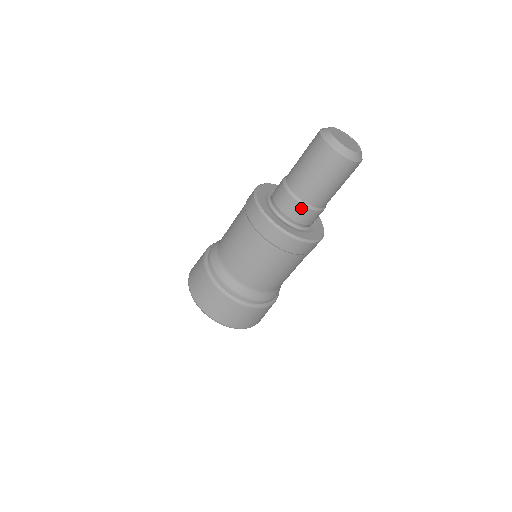
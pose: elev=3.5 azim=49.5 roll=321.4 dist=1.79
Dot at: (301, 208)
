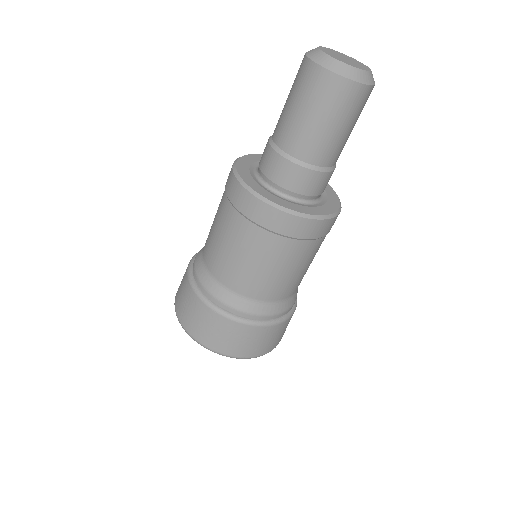
Dot at: (301, 172)
